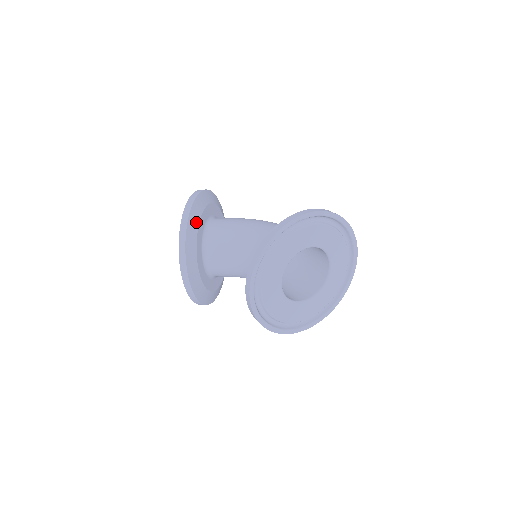
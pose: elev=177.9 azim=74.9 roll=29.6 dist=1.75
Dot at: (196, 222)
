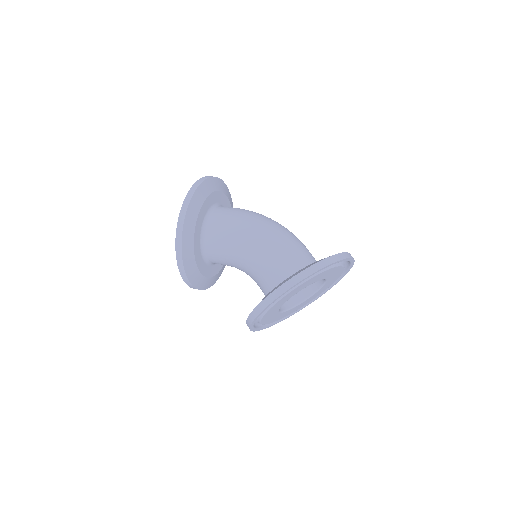
Dot at: (190, 250)
